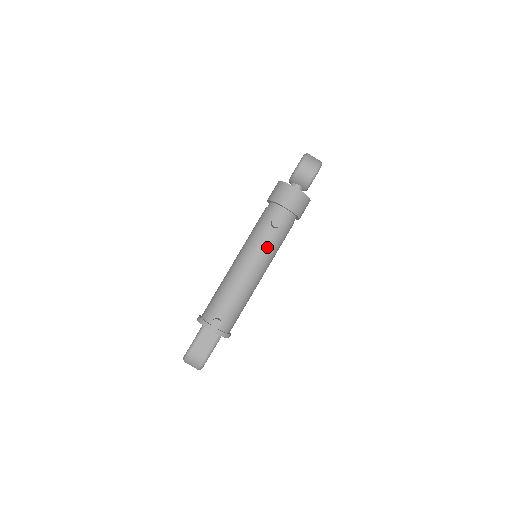
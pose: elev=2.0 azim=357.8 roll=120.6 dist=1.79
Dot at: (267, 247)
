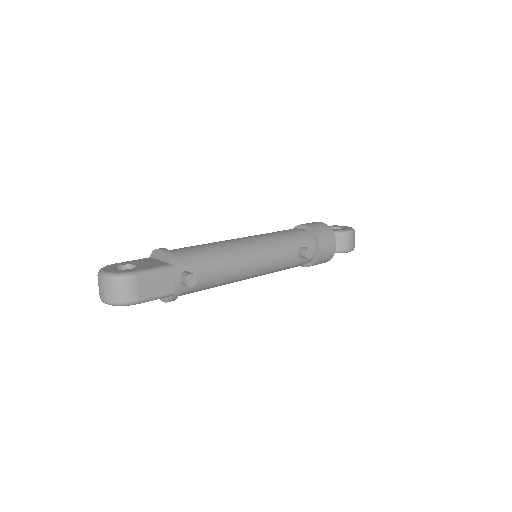
Dot at: (280, 262)
